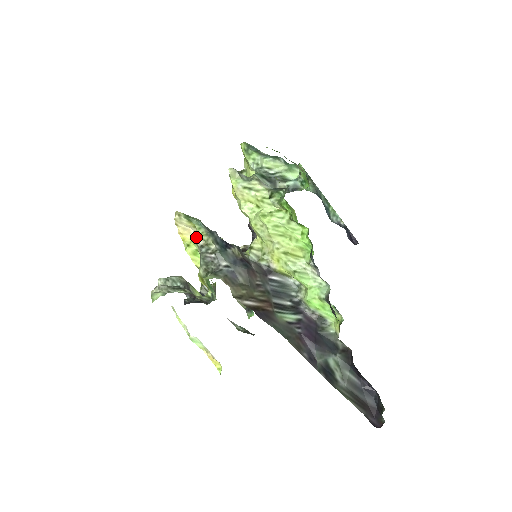
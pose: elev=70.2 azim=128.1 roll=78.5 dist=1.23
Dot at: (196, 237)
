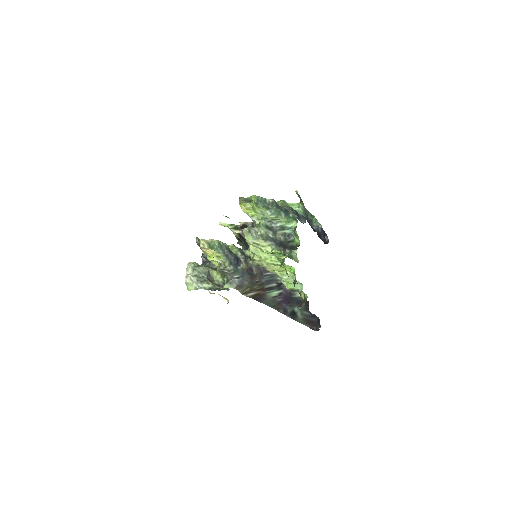
Dot at: (216, 258)
